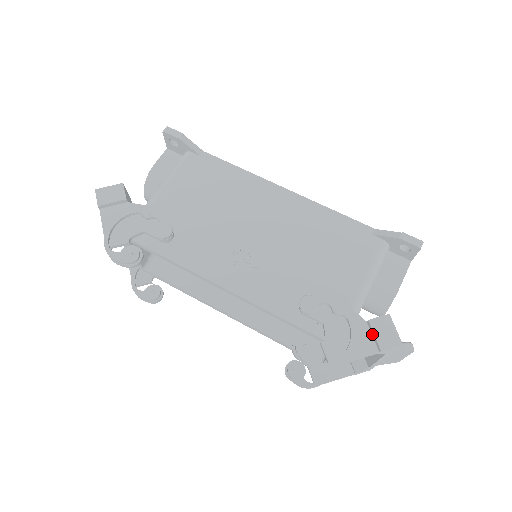
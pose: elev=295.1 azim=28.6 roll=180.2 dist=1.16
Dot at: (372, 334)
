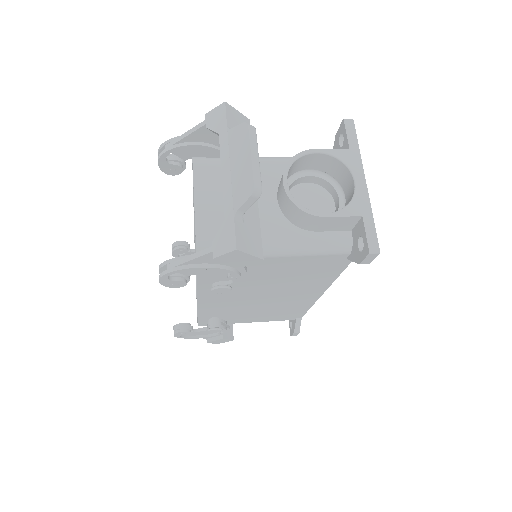
Dot at: occluded
